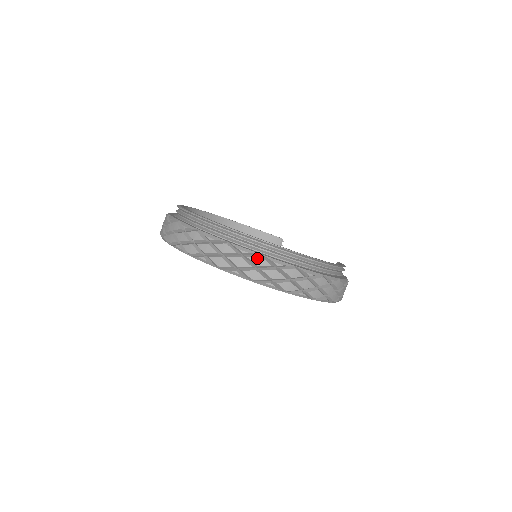
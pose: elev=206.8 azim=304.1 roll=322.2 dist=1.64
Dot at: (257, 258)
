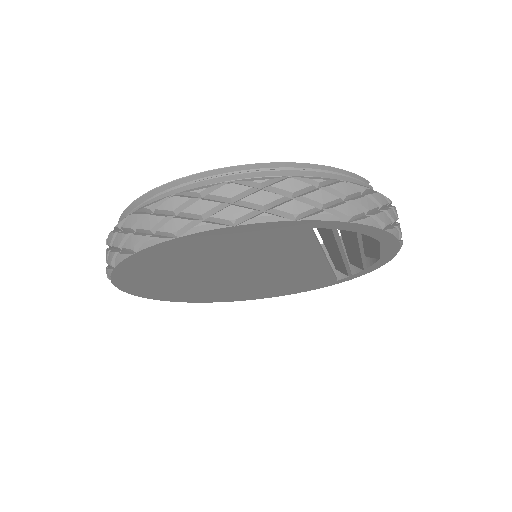
Dot at: (128, 219)
